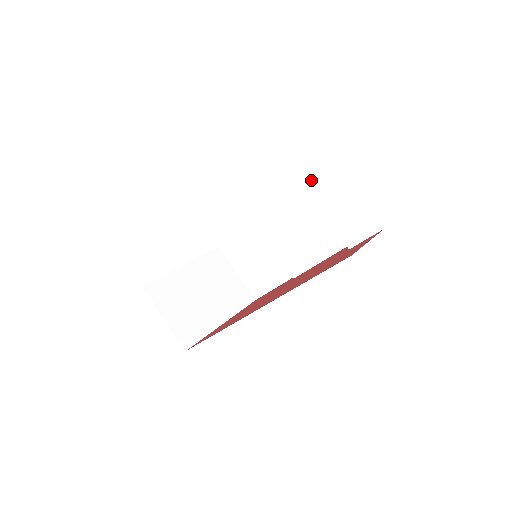
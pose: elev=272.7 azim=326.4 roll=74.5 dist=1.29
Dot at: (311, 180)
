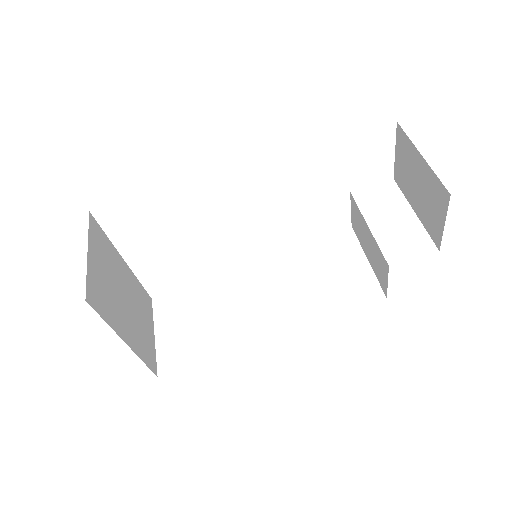
Dot at: (366, 202)
